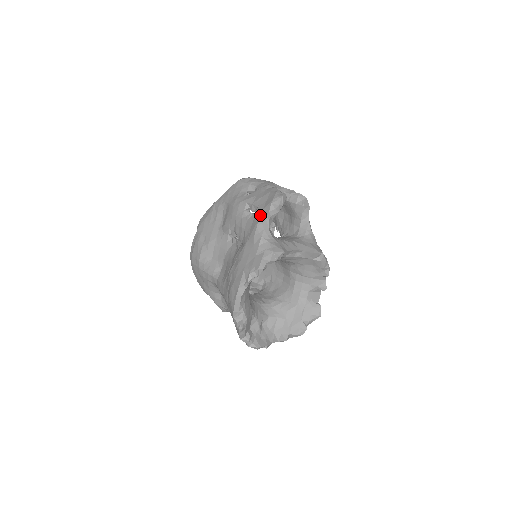
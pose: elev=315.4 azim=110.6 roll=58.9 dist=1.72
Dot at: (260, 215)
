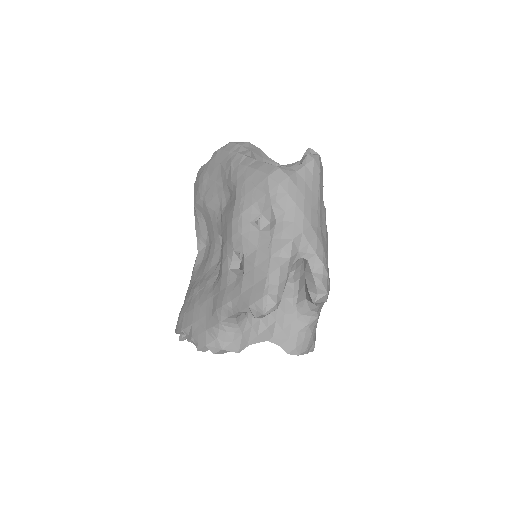
Dot at: (234, 297)
